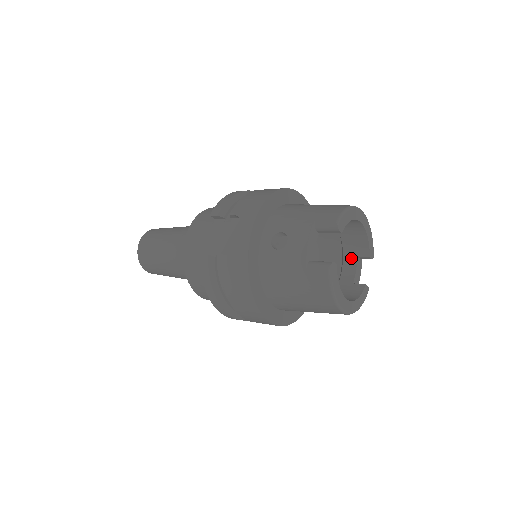
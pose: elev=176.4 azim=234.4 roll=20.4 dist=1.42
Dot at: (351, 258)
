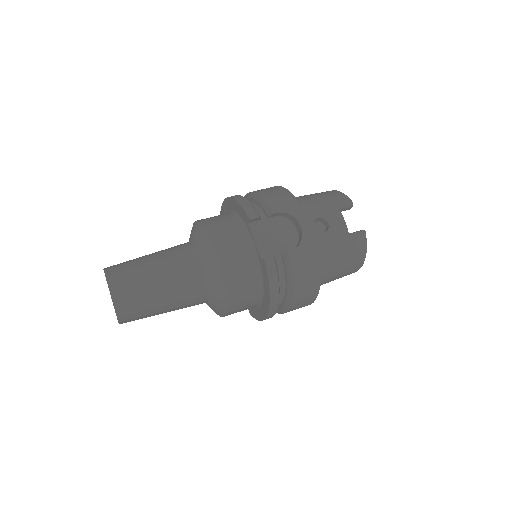
Dot at: occluded
